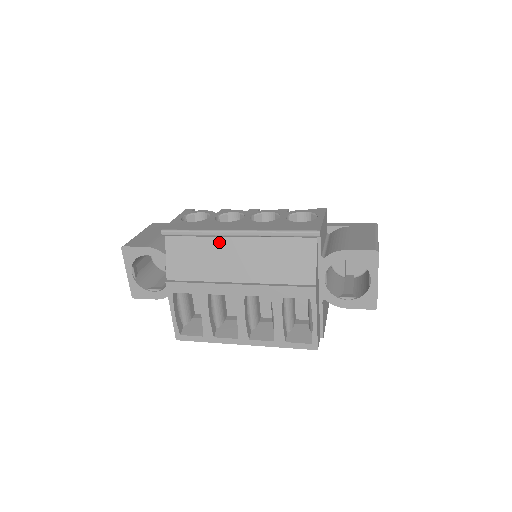
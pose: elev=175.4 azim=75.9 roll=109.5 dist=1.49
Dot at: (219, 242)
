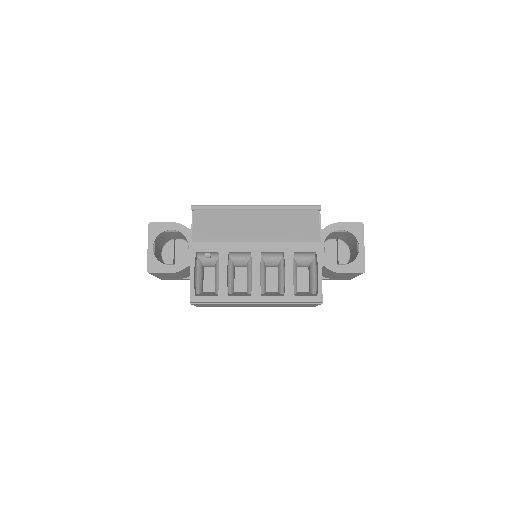
Dot at: (241, 213)
